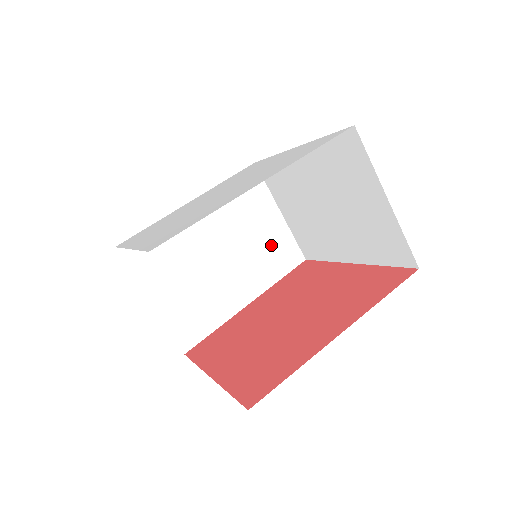
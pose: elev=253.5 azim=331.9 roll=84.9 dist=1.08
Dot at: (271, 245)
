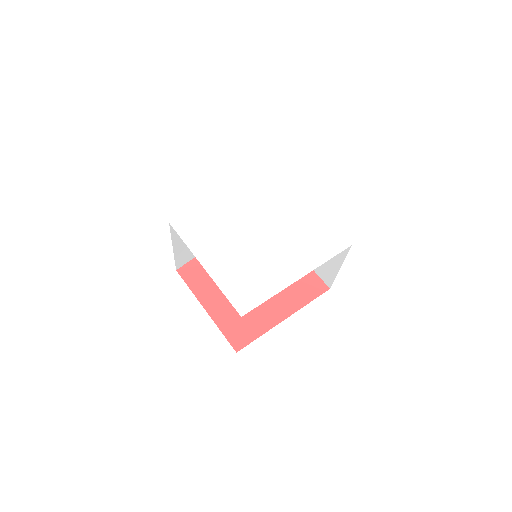
Dot at: occluded
